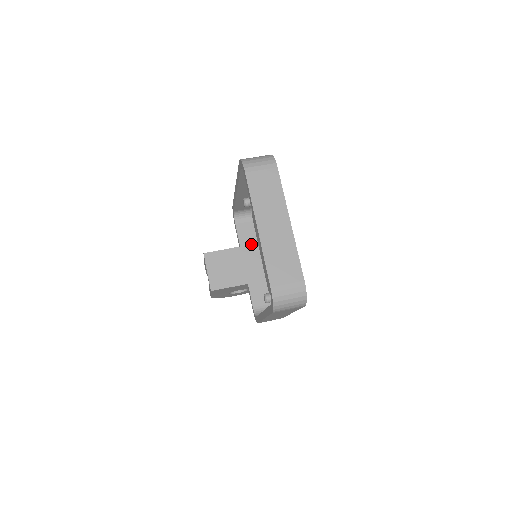
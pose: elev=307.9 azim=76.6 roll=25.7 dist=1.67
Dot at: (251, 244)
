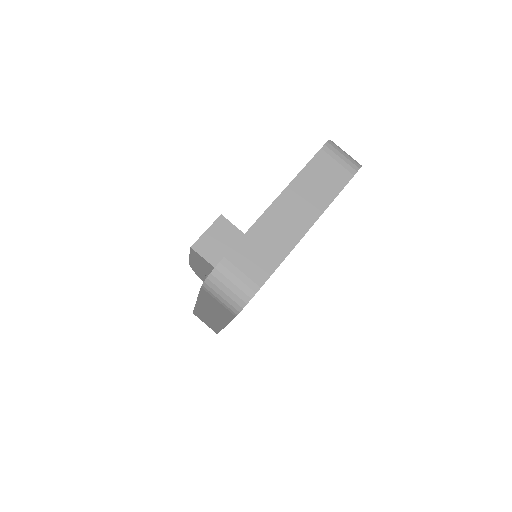
Dot at: occluded
